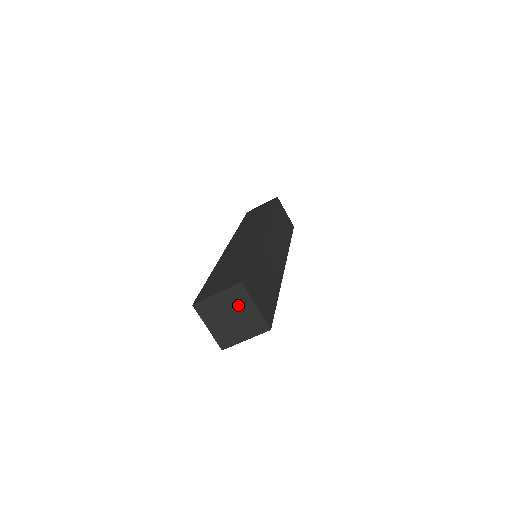
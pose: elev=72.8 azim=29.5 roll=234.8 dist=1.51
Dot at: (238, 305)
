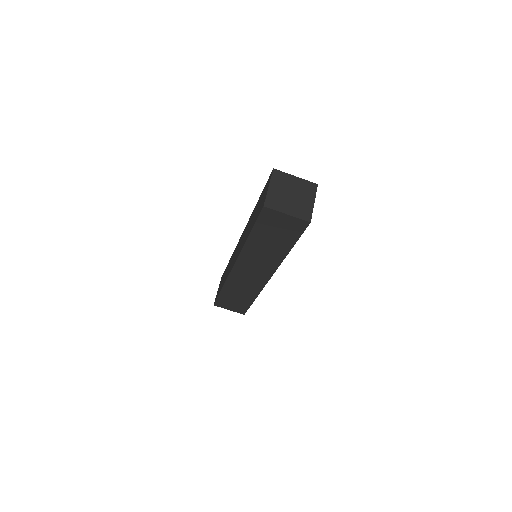
Dot at: (286, 184)
